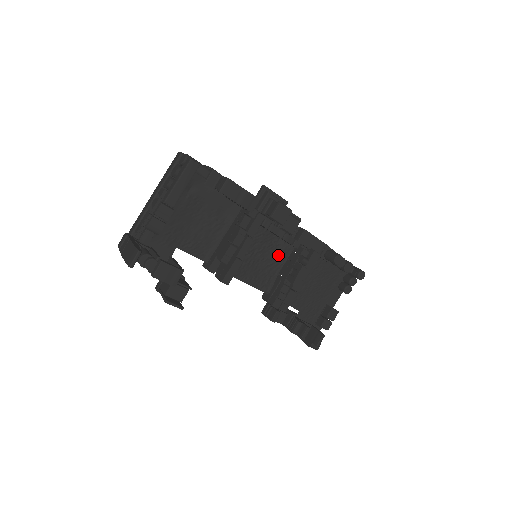
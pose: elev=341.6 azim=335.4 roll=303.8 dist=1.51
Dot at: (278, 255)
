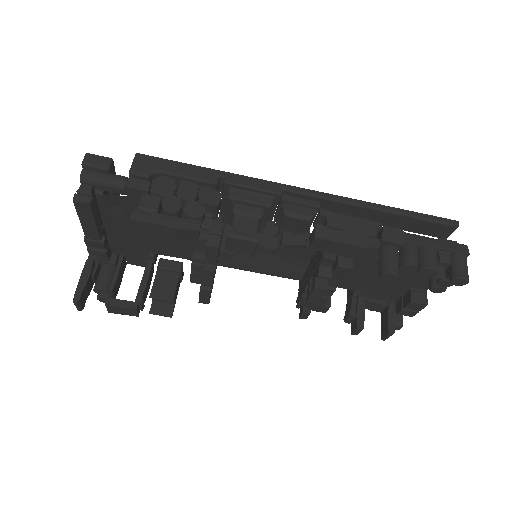
Dot at: occluded
